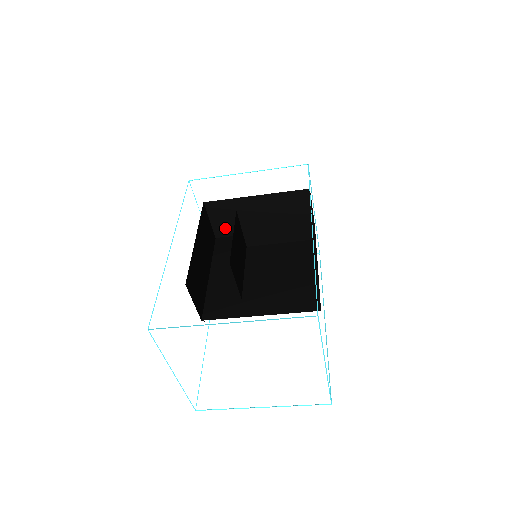
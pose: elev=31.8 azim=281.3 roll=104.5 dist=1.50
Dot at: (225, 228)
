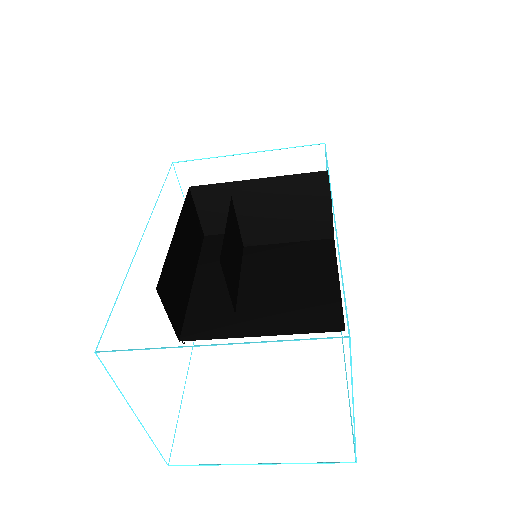
Dot at: (216, 223)
